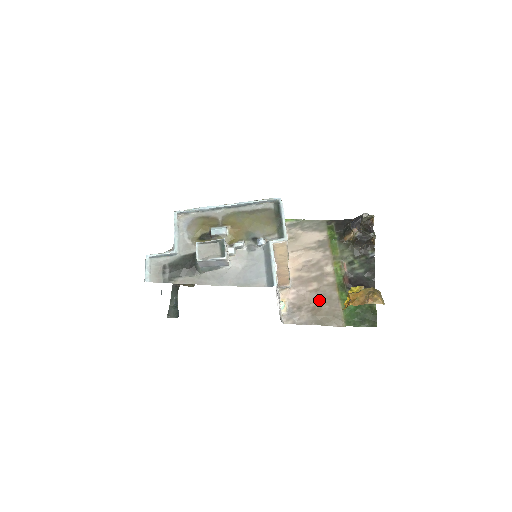
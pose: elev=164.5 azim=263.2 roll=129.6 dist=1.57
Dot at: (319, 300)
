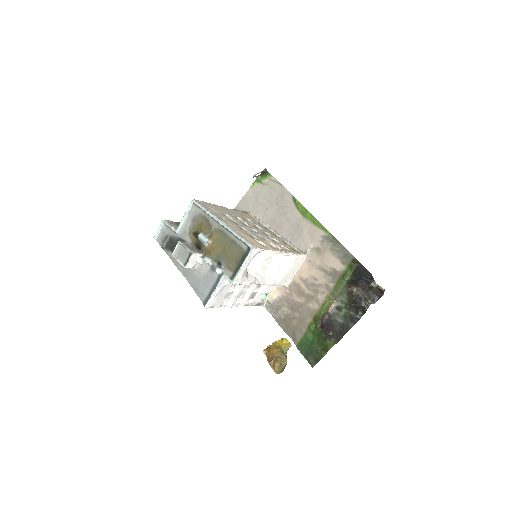
Dot at: (296, 313)
